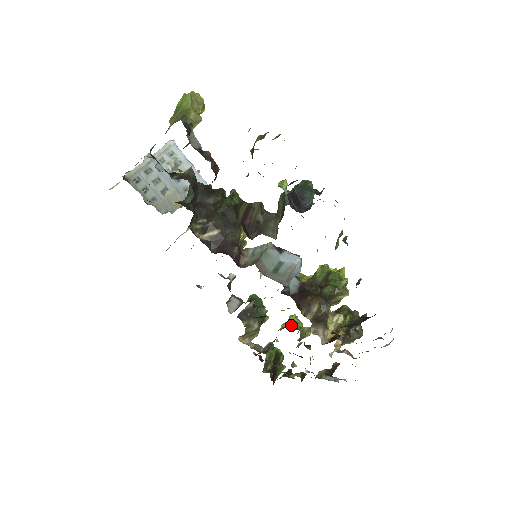
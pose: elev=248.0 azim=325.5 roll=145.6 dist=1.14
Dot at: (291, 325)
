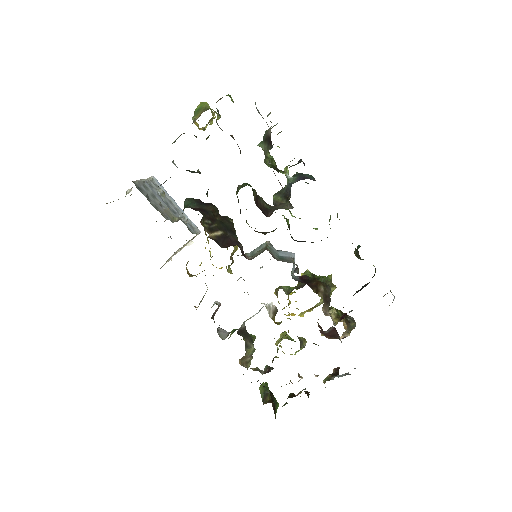
Dot at: (287, 338)
